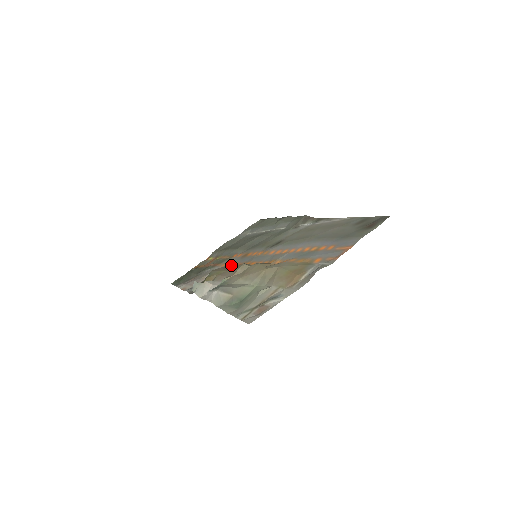
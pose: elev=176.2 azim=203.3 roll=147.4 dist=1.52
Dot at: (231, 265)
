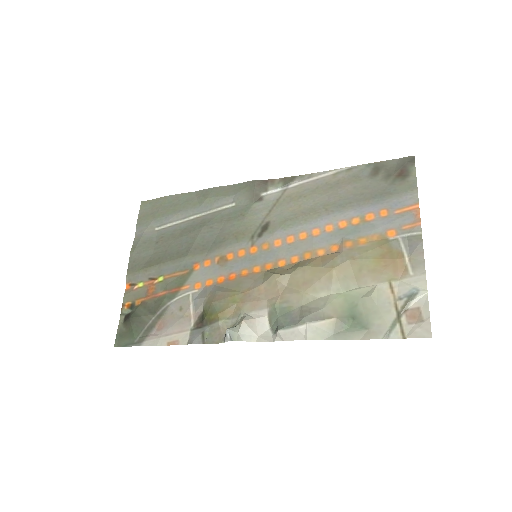
Dot at: (220, 281)
